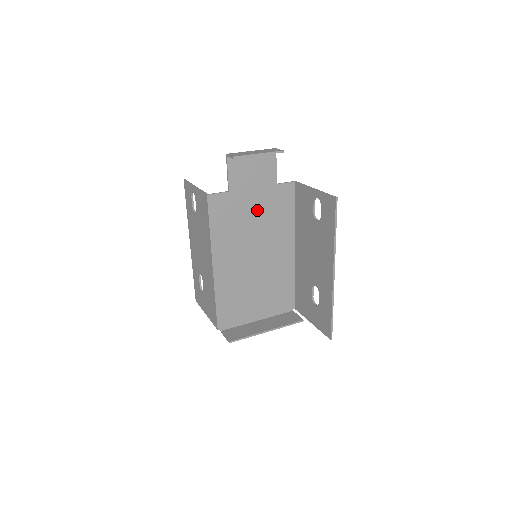
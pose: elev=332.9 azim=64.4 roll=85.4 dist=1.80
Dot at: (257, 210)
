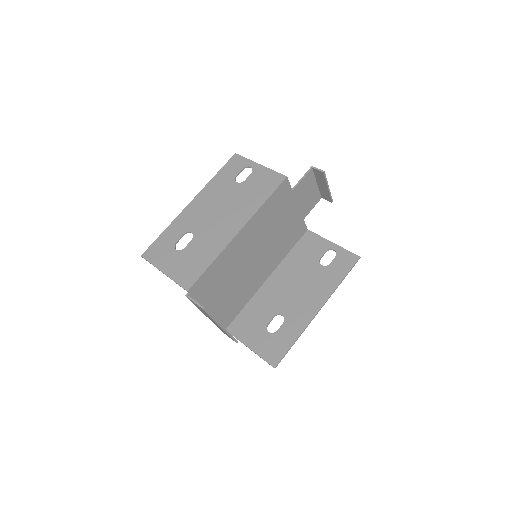
Dot at: (286, 223)
